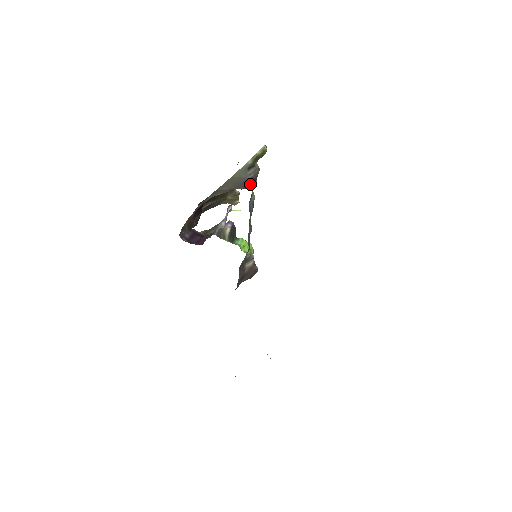
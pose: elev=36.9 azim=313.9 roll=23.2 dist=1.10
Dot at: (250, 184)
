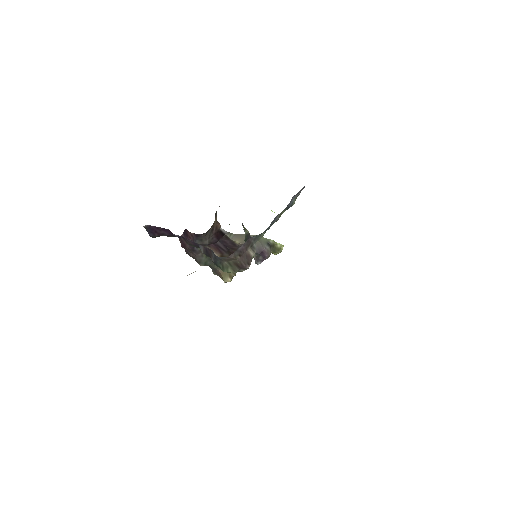
Dot at: (260, 255)
